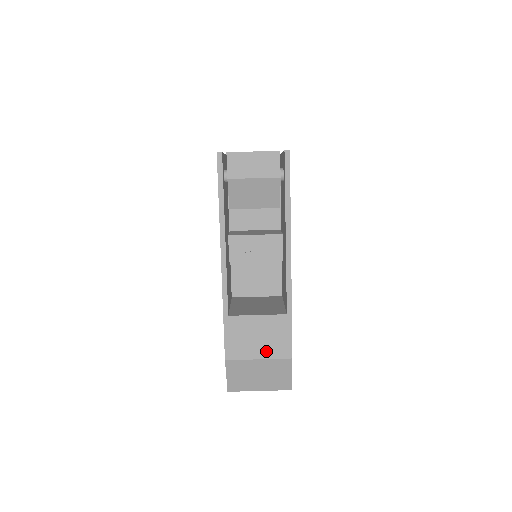
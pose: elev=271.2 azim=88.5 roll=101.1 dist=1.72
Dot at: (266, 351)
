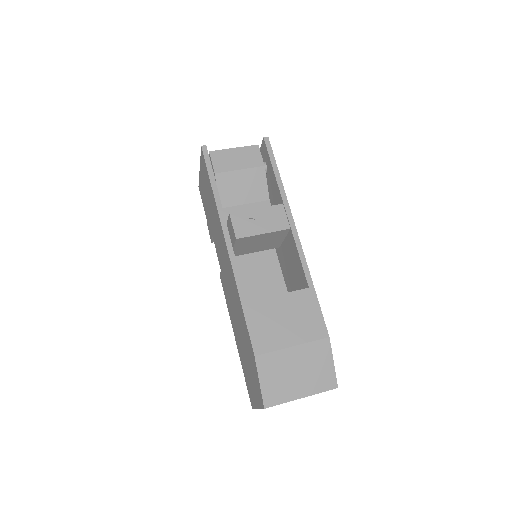
Dot at: (298, 334)
